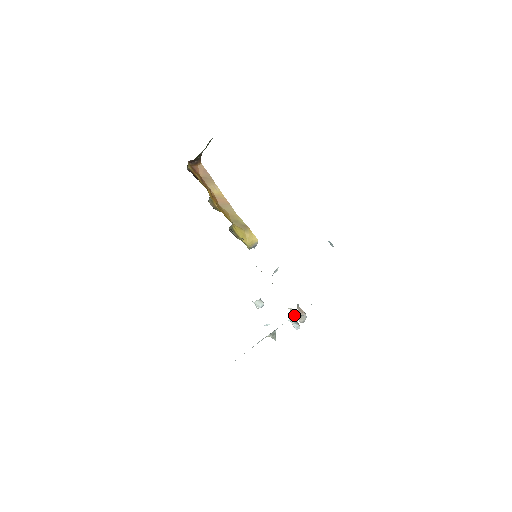
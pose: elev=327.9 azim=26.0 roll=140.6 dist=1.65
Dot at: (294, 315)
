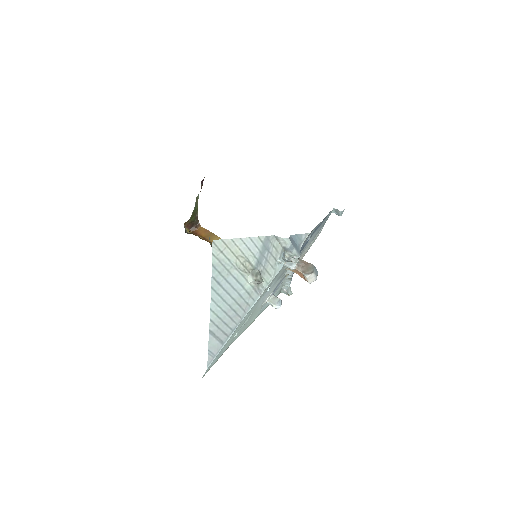
Dot at: (281, 251)
